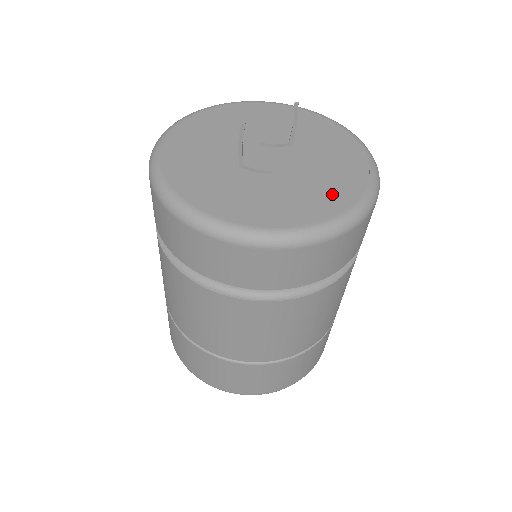
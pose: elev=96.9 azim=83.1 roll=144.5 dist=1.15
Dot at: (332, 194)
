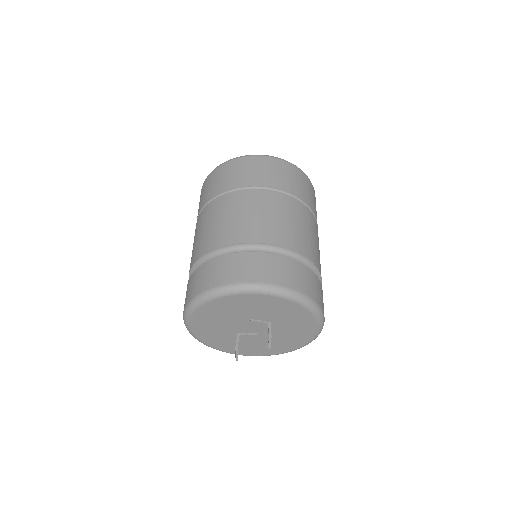
Dot at: (287, 345)
